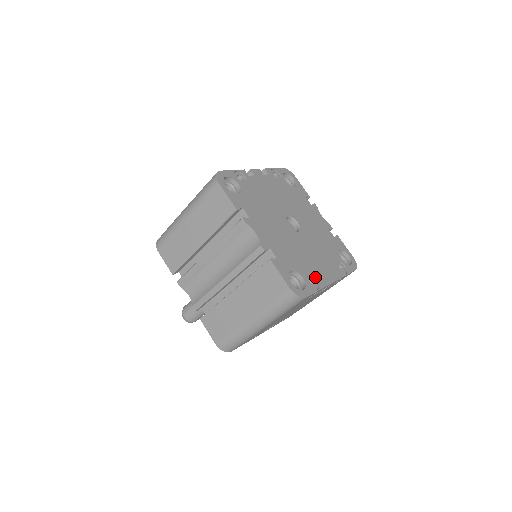
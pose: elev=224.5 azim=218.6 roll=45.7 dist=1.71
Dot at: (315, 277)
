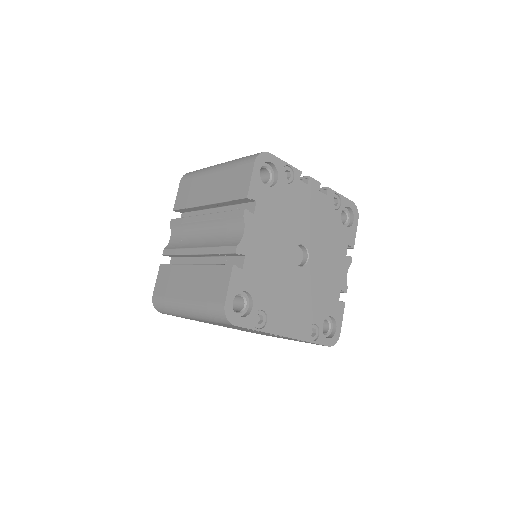
Dot at: (269, 317)
